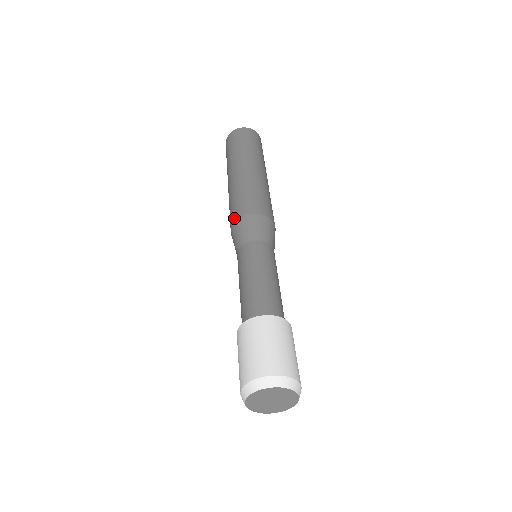
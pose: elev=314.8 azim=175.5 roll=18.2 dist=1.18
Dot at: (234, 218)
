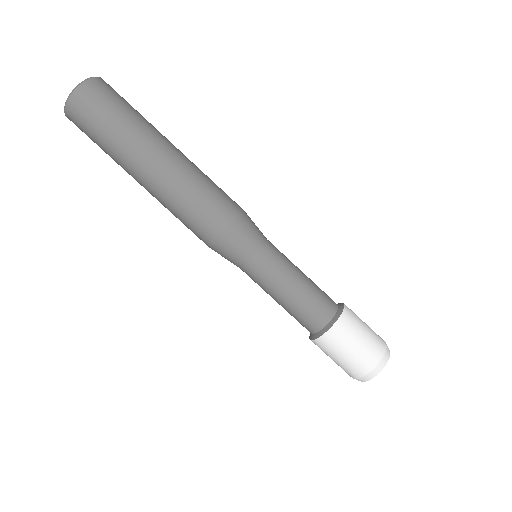
Dot at: (218, 227)
